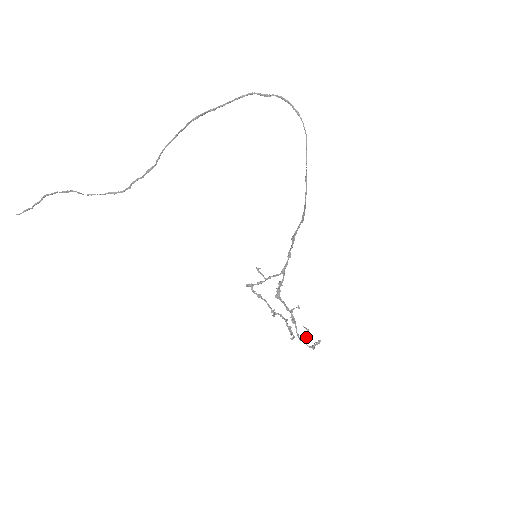
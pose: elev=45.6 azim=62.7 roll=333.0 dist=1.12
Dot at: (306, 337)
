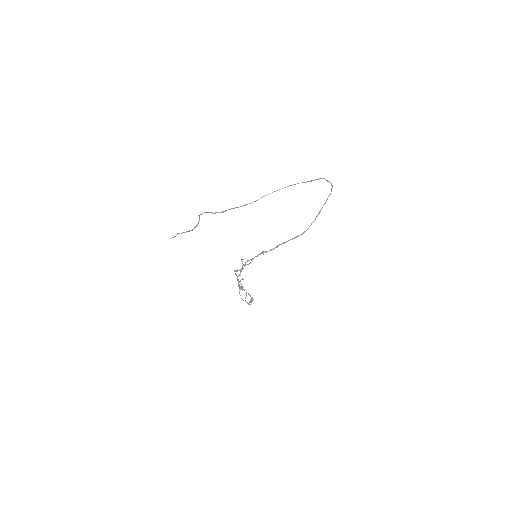
Dot at: (245, 298)
